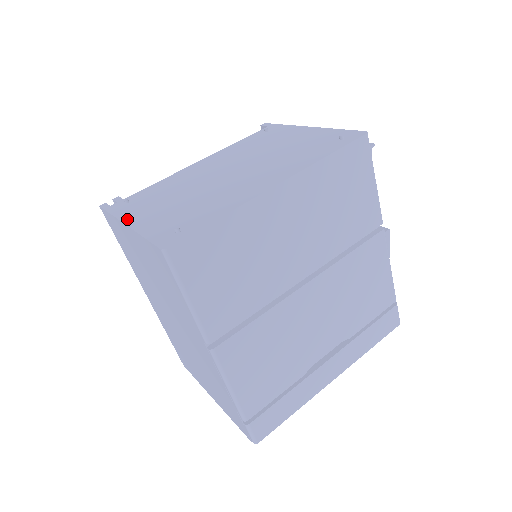
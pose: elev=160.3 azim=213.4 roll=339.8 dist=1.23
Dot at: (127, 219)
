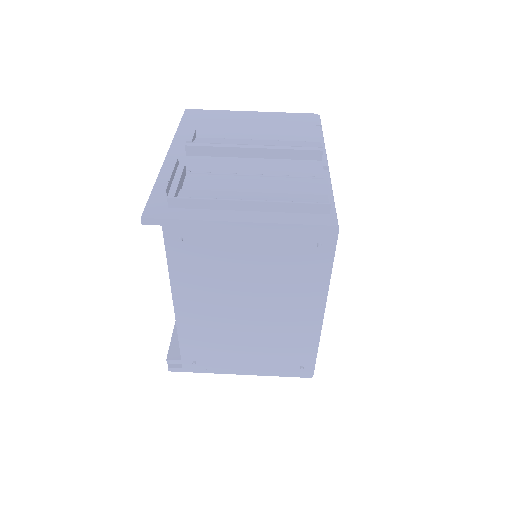
Dot at: (233, 372)
